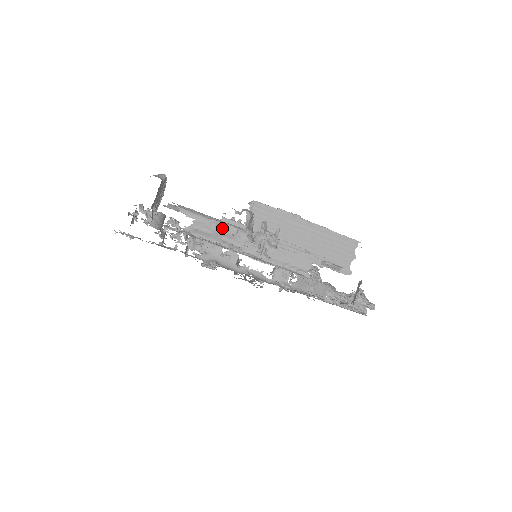
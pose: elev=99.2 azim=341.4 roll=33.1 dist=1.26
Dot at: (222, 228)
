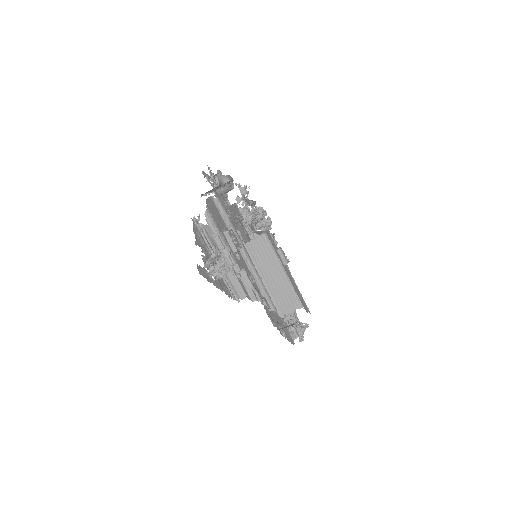
Dot at: (217, 241)
